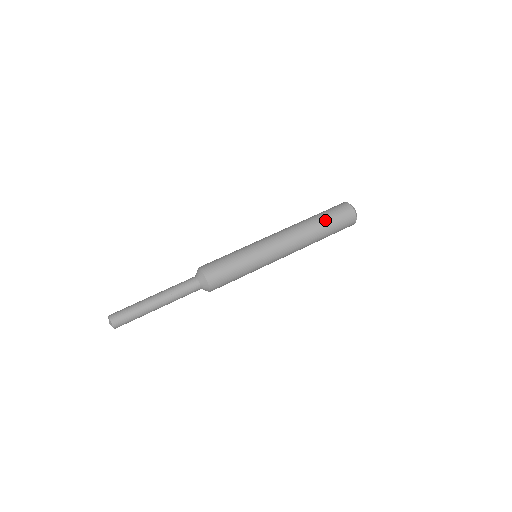
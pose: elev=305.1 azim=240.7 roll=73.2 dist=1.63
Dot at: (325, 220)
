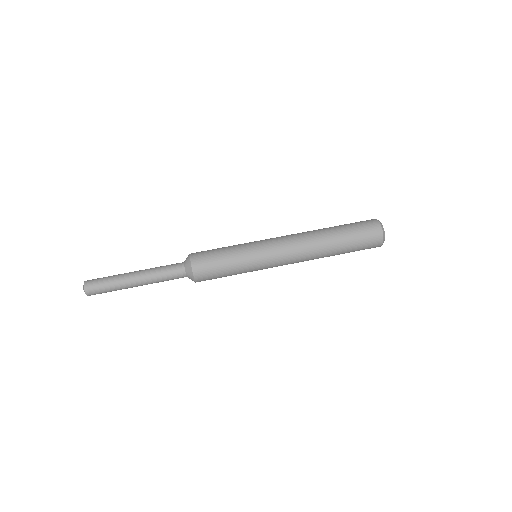
Dot at: (346, 247)
